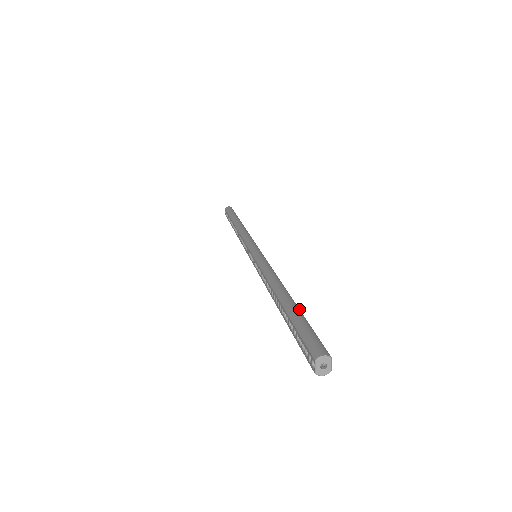
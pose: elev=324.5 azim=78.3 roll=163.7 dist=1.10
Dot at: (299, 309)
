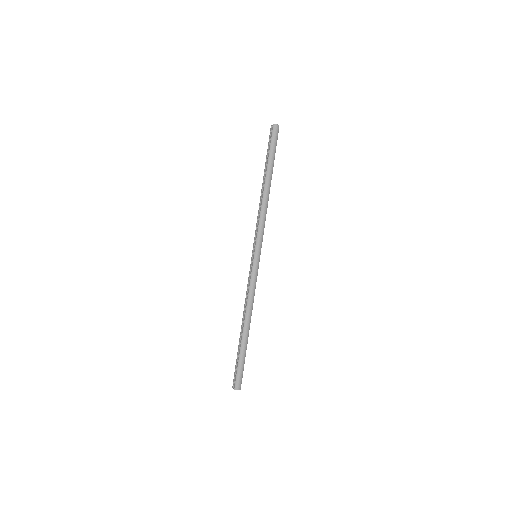
Dot at: occluded
